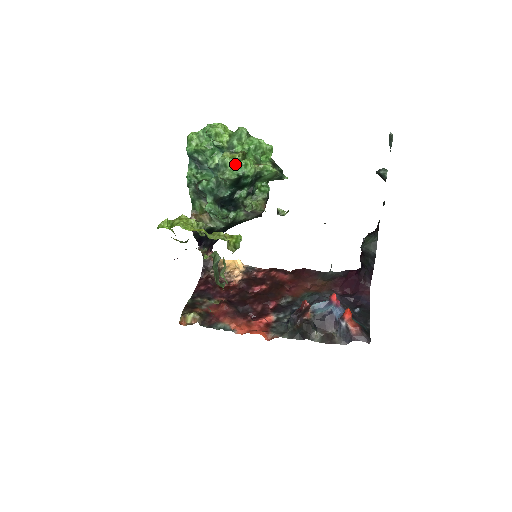
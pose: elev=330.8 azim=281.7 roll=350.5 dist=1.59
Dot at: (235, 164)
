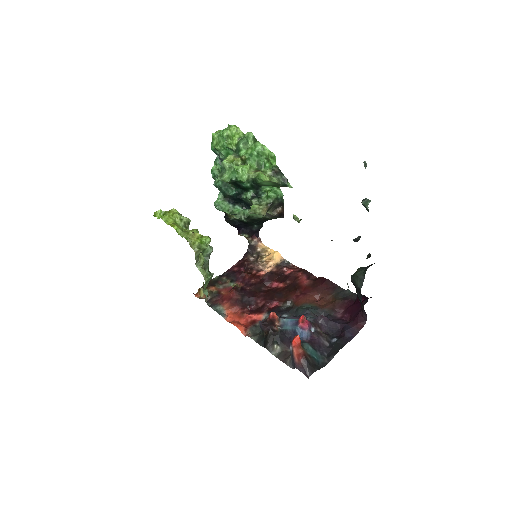
Dot at: (232, 168)
